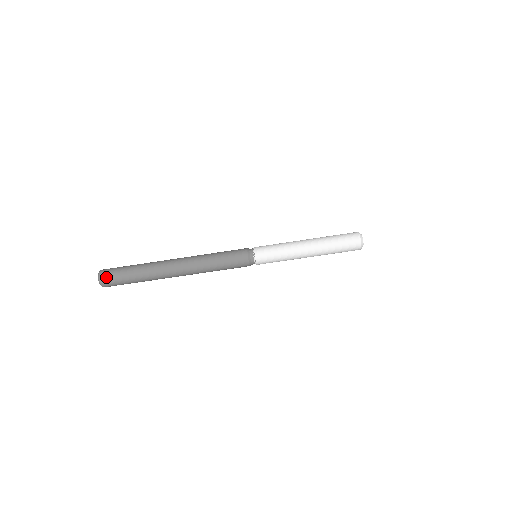
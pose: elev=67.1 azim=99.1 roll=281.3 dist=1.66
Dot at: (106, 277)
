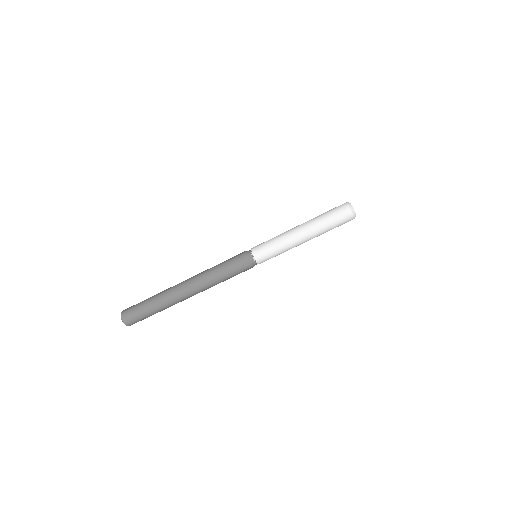
Dot at: (127, 313)
